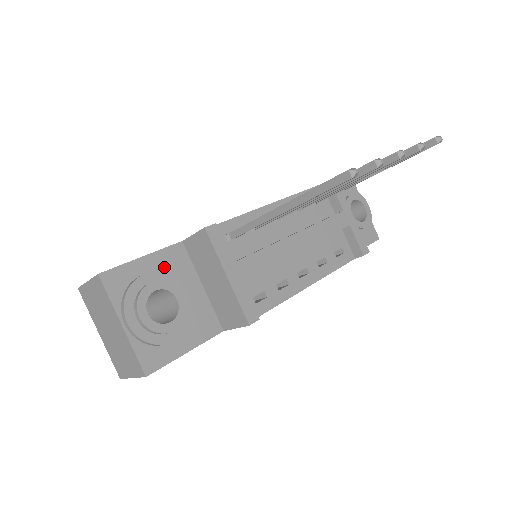
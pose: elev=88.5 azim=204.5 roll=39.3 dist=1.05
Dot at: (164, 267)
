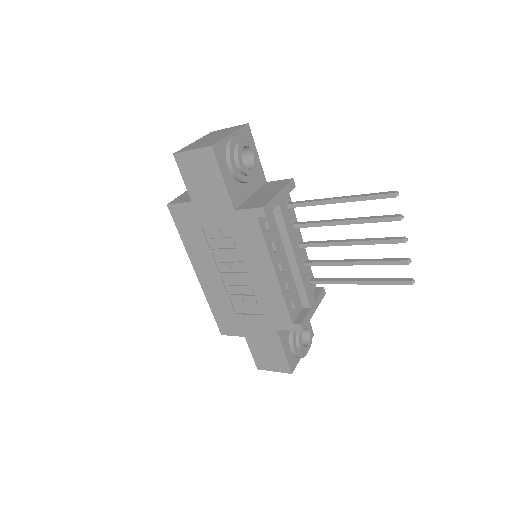
Dot at: occluded
